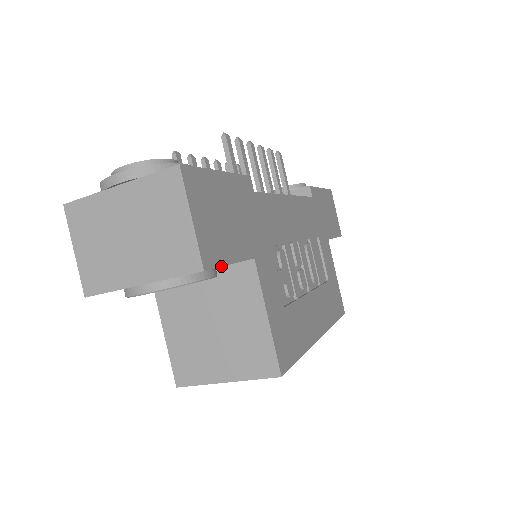
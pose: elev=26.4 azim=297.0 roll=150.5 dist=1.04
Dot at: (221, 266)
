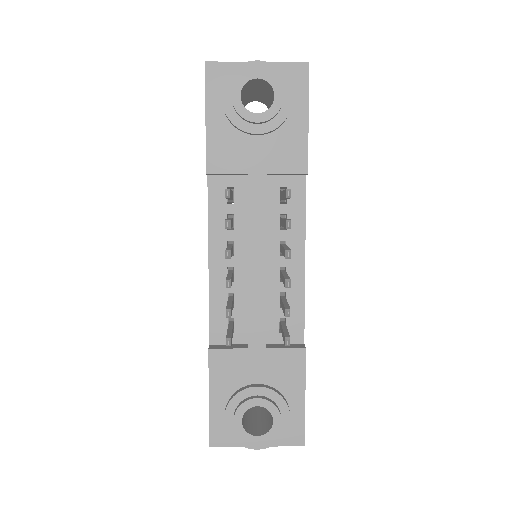
Dot at: occluded
